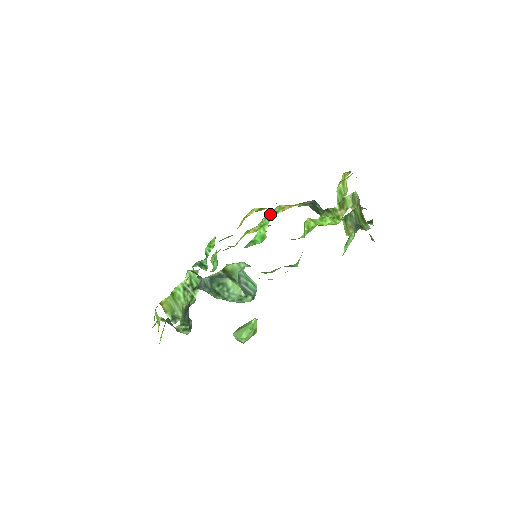
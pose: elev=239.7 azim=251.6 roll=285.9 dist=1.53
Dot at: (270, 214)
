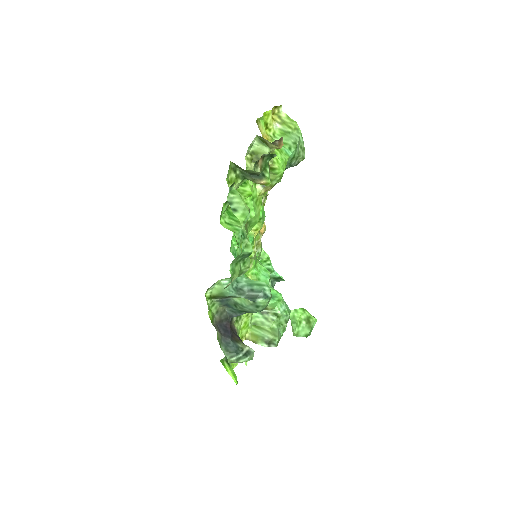
Dot at: occluded
